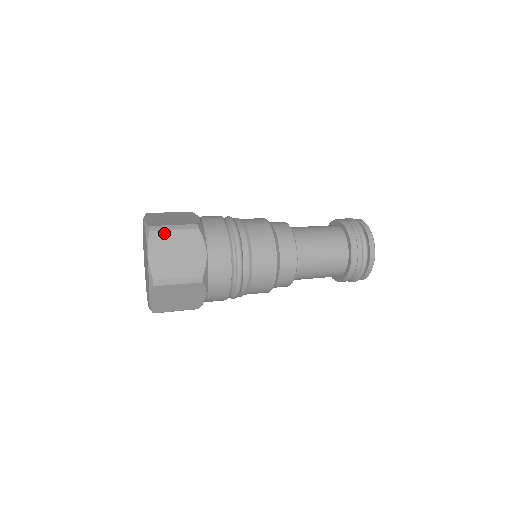
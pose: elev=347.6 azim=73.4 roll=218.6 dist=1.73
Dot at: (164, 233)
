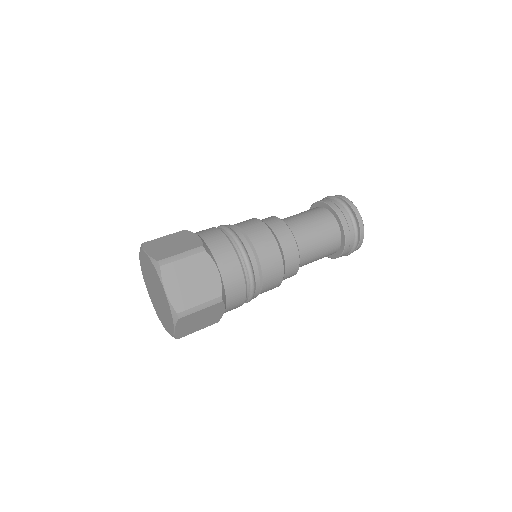
Dot at: (174, 264)
